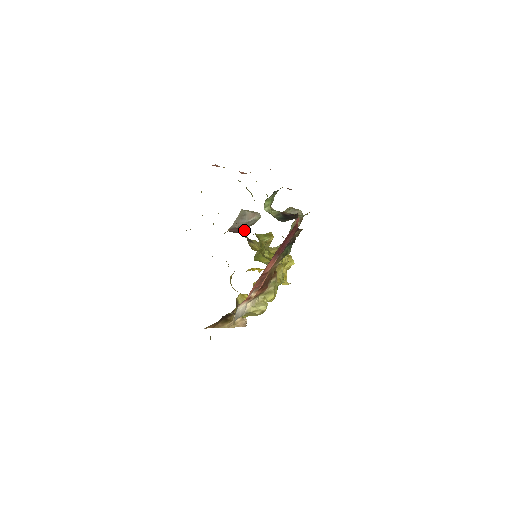
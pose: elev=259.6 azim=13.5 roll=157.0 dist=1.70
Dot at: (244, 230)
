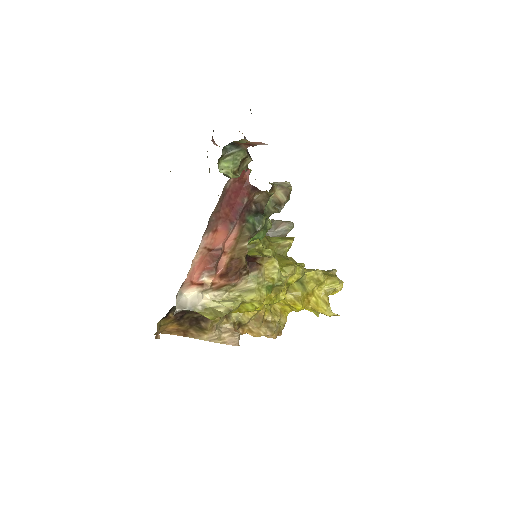
Dot at: occluded
